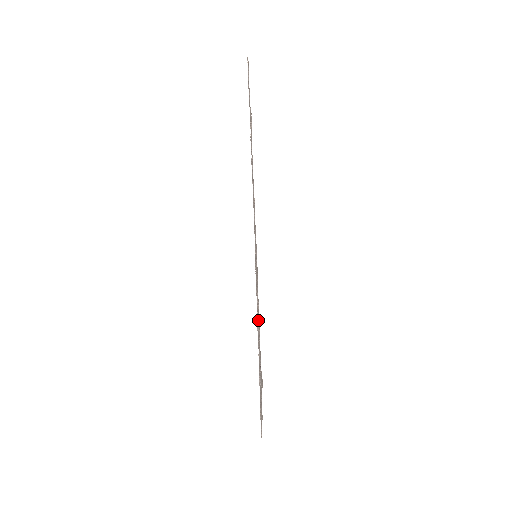
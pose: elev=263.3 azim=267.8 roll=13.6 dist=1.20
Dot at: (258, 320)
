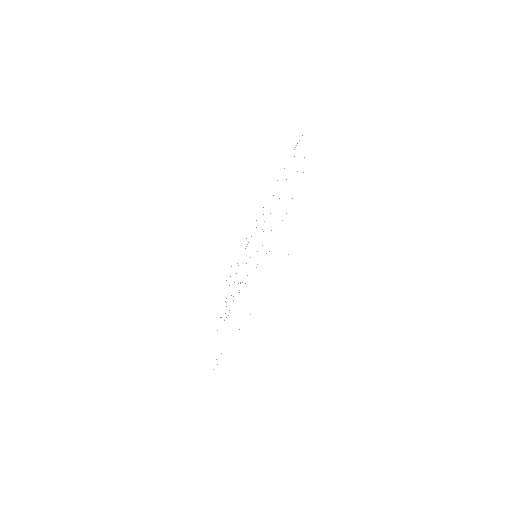
Dot at: occluded
